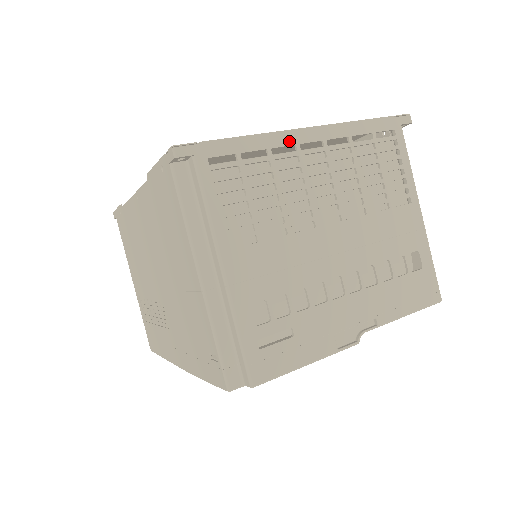
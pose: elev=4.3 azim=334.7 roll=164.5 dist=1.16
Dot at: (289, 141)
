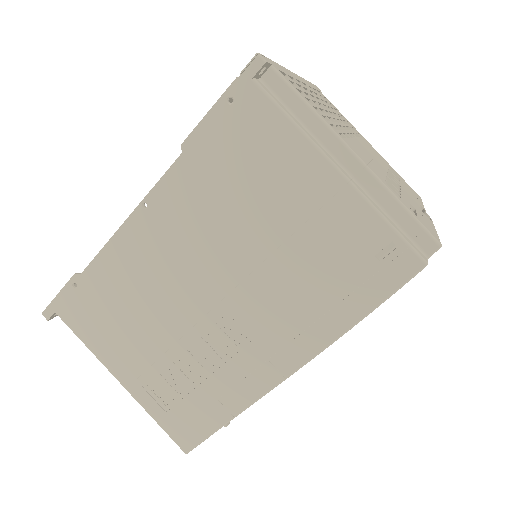
Dot at: (296, 78)
